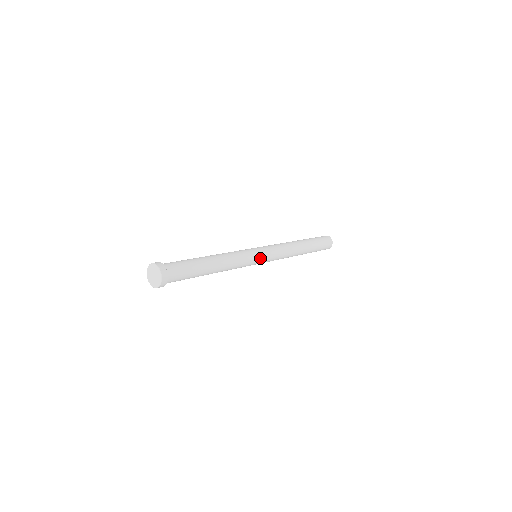
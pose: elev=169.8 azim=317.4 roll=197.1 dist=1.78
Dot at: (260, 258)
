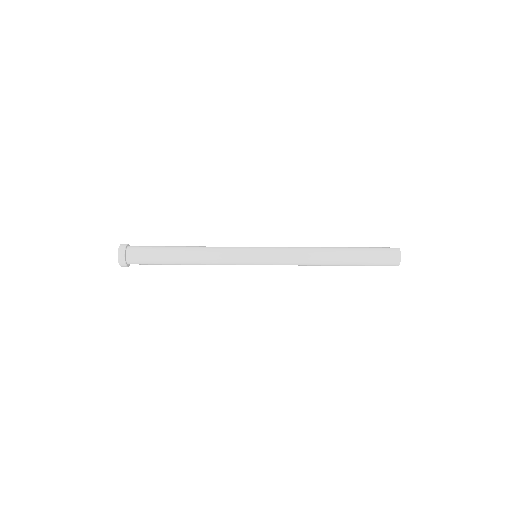
Dot at: (253, 253)
